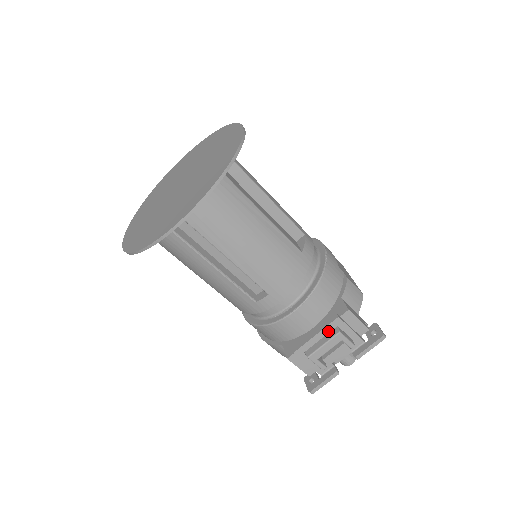
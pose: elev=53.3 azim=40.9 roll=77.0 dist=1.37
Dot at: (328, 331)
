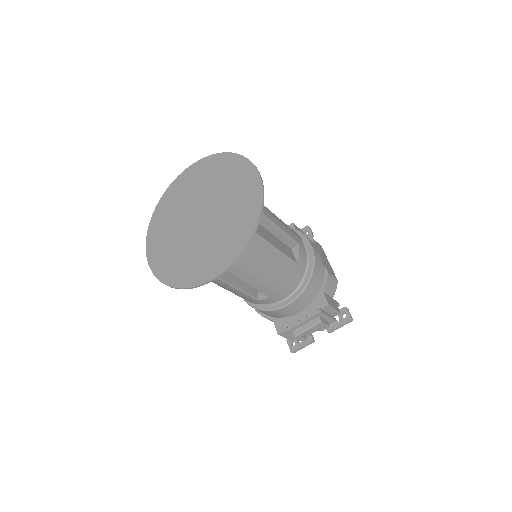
Dot at: (312, 319)
